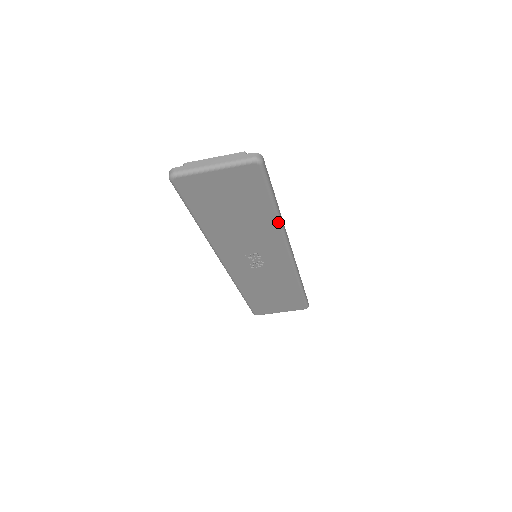
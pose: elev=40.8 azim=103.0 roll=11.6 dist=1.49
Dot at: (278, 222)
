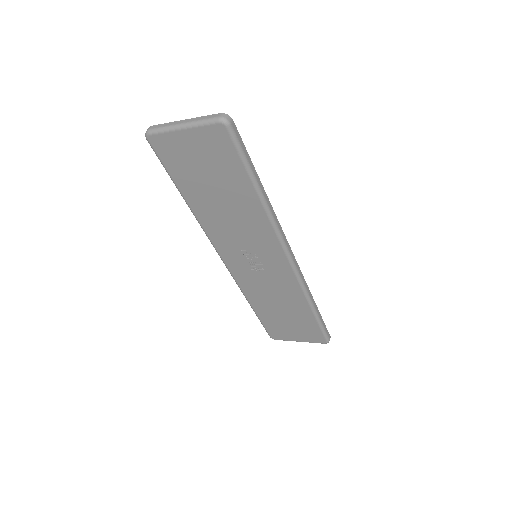
Dot at: (264, 209)
